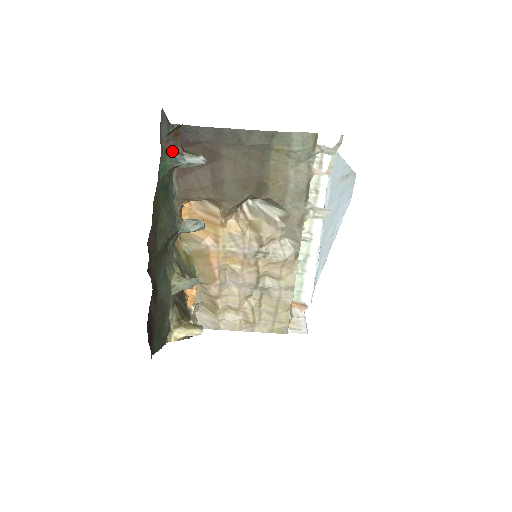
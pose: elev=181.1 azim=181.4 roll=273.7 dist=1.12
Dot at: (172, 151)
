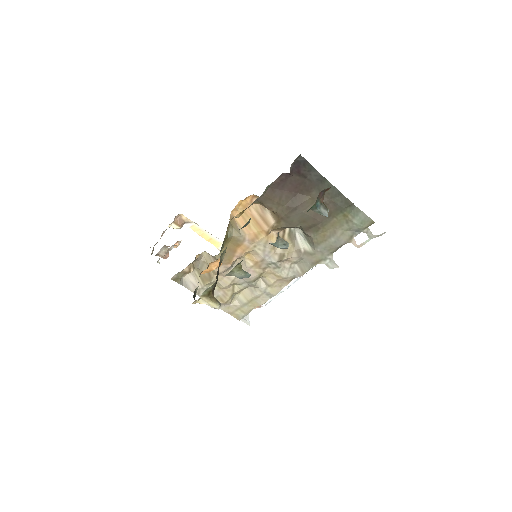
Dot at: (319, 199)
